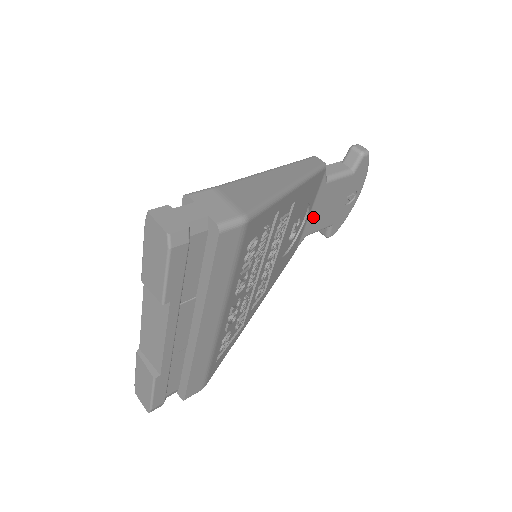
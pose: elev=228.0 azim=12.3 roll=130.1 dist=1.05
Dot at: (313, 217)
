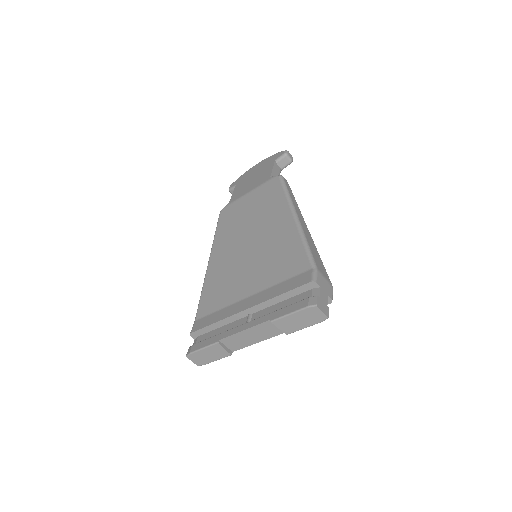
Dot at: occluded
